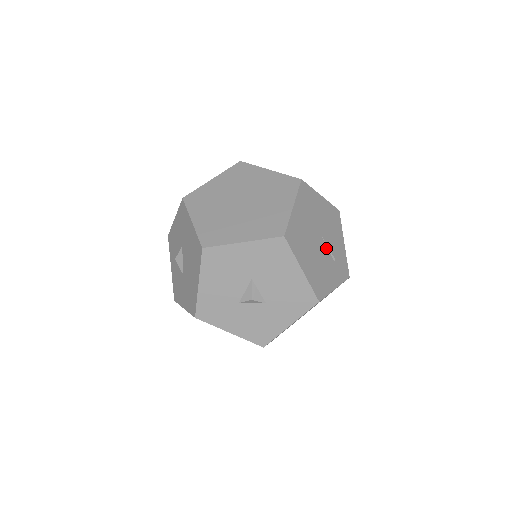
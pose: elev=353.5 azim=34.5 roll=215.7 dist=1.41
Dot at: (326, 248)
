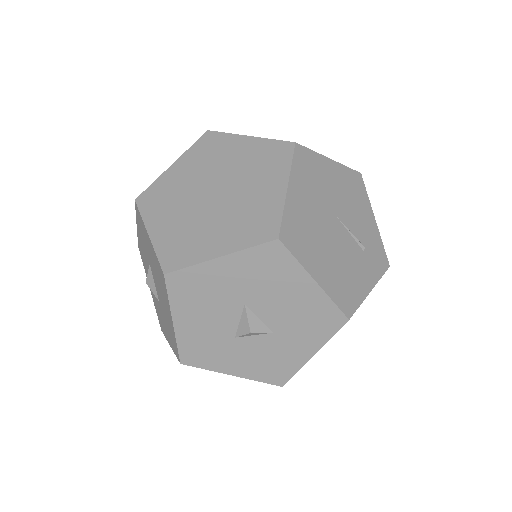
Dot at: (349, 235)
